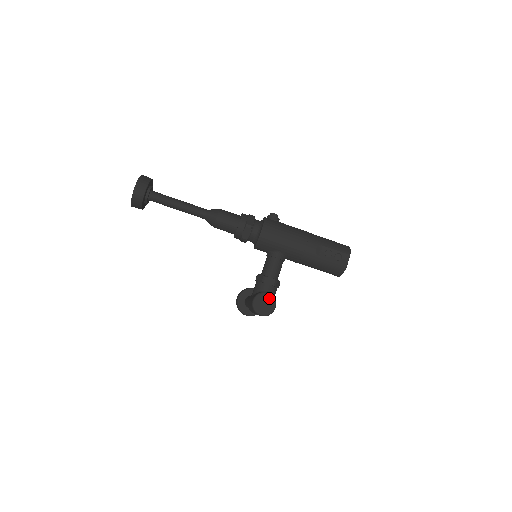
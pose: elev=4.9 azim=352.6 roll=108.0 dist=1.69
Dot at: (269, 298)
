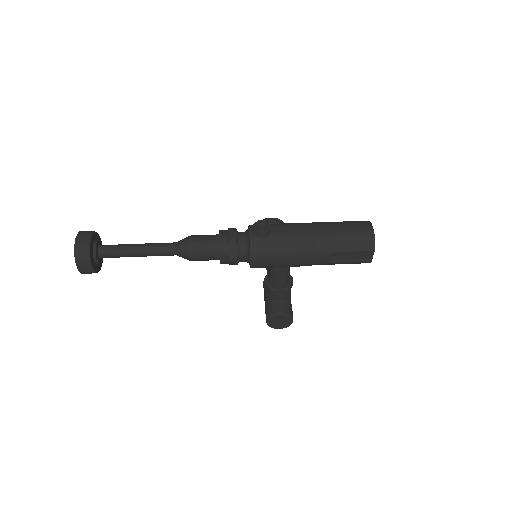
Dot at: (283, 317)
